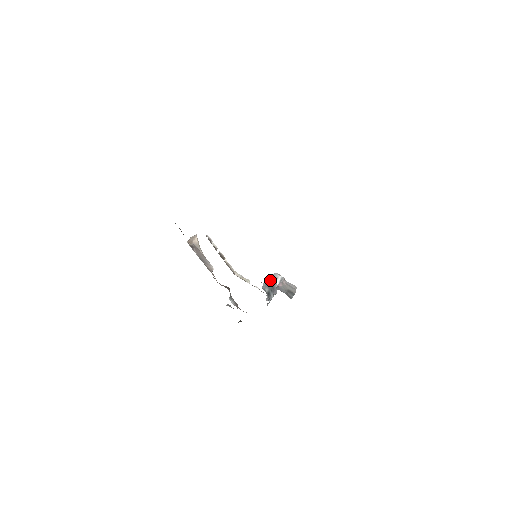
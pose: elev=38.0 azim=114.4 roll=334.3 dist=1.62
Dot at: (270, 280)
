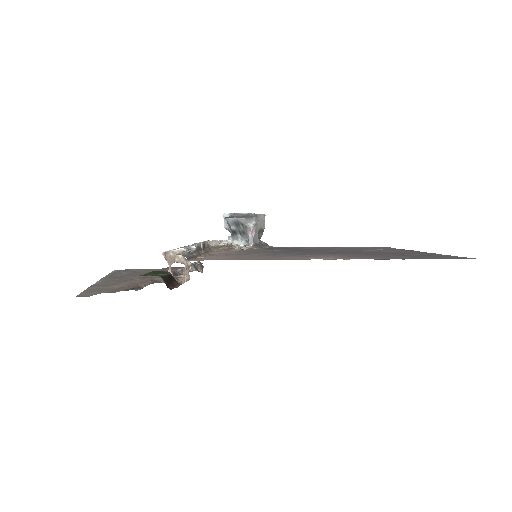
Dot at: (242, 223)
